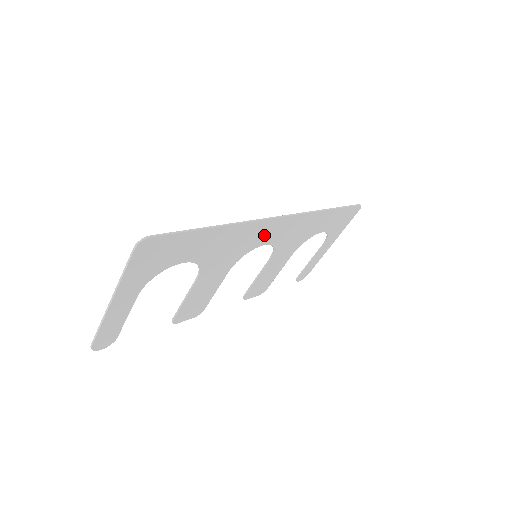
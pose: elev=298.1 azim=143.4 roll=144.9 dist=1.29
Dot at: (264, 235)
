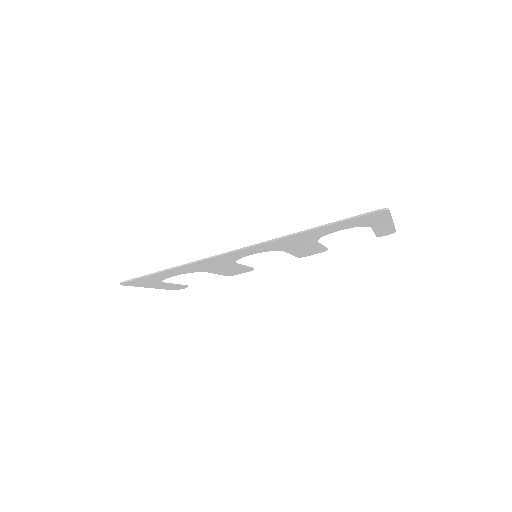
Dot at: (237, 255)
